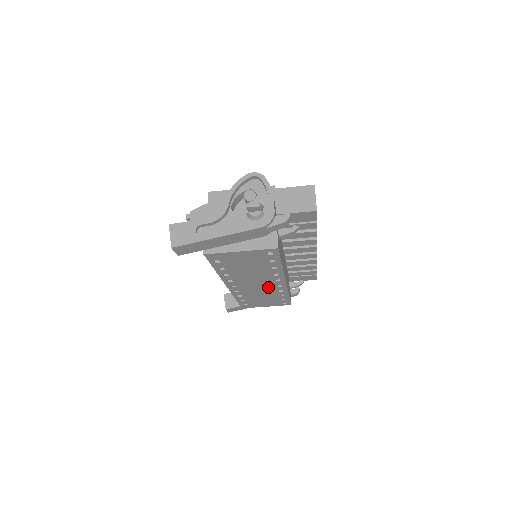
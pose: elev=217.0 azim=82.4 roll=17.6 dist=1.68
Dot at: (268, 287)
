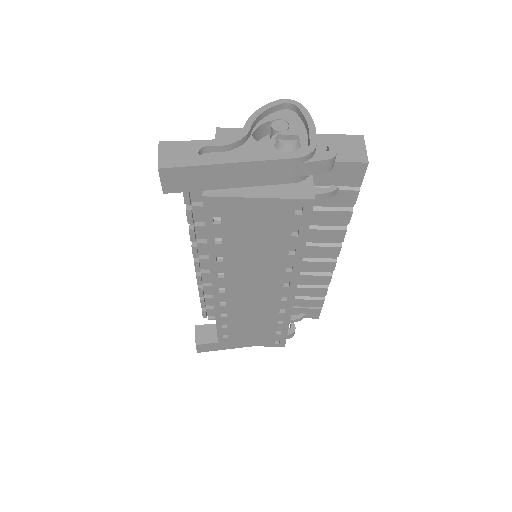
Dot at: (268, 300)
